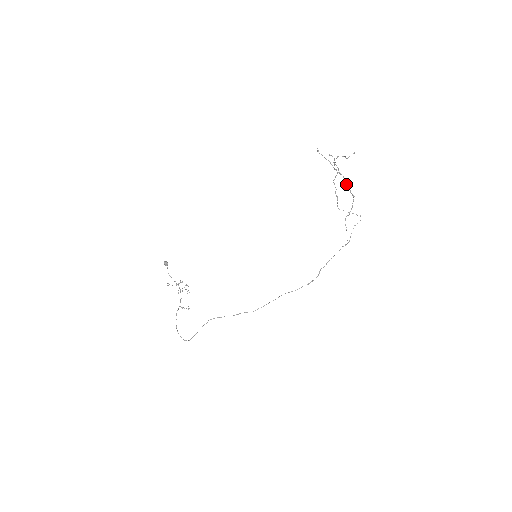
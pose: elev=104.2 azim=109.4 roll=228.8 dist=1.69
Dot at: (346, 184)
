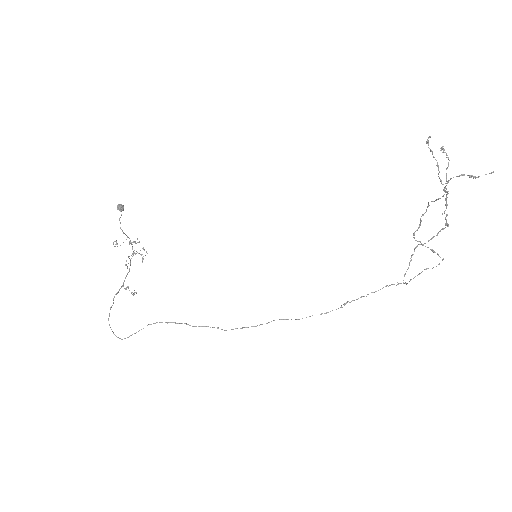
Dot at: (445, 204)
